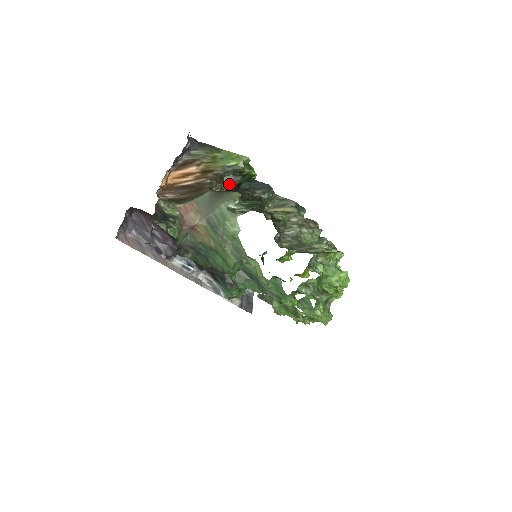
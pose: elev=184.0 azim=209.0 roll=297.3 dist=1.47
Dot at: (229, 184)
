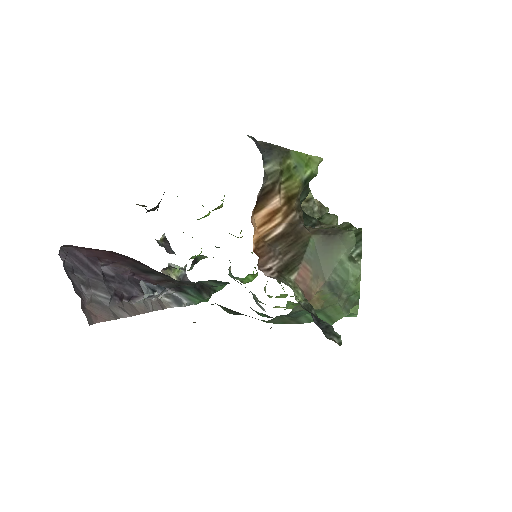
Dot at: (300, 203)
